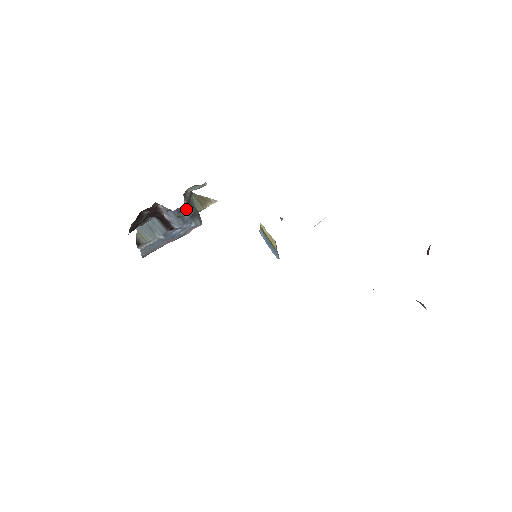
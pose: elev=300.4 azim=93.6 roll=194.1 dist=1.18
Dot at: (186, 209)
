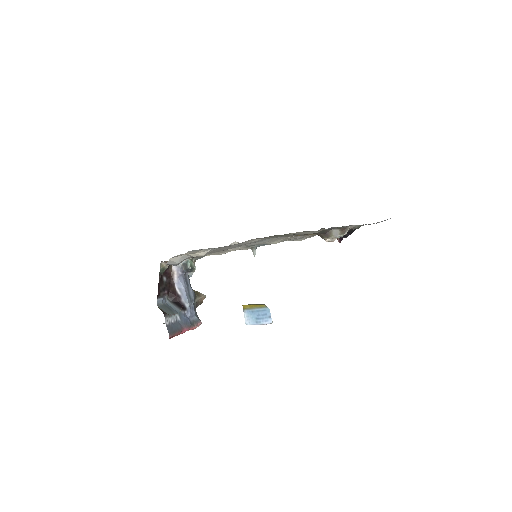
Dot at: occluded
